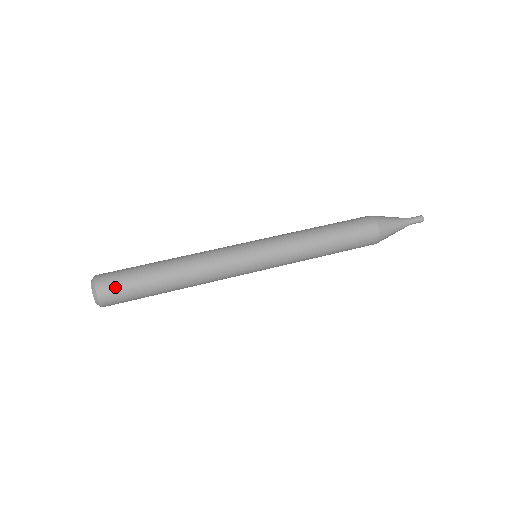
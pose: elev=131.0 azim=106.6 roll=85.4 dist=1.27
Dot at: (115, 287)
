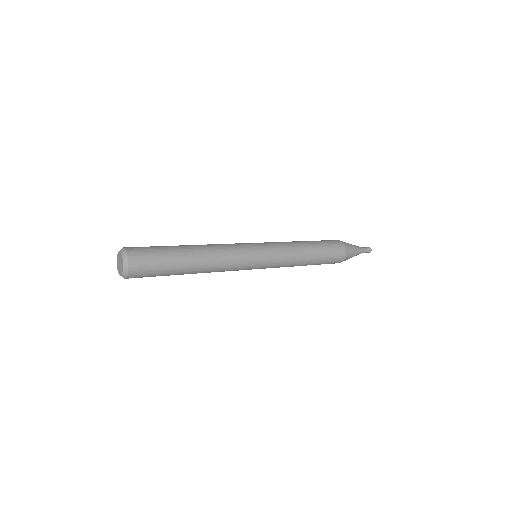
Dot at: (144, 252)
